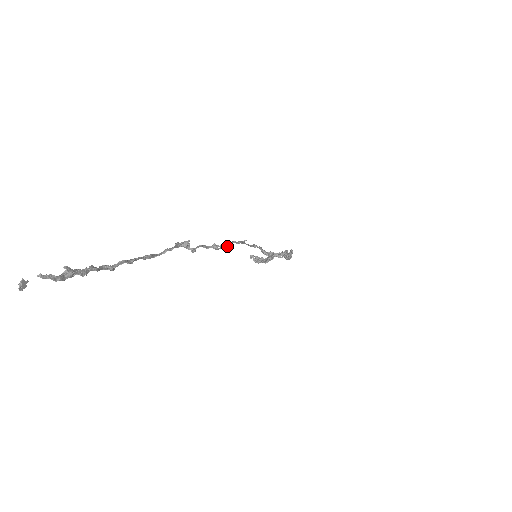
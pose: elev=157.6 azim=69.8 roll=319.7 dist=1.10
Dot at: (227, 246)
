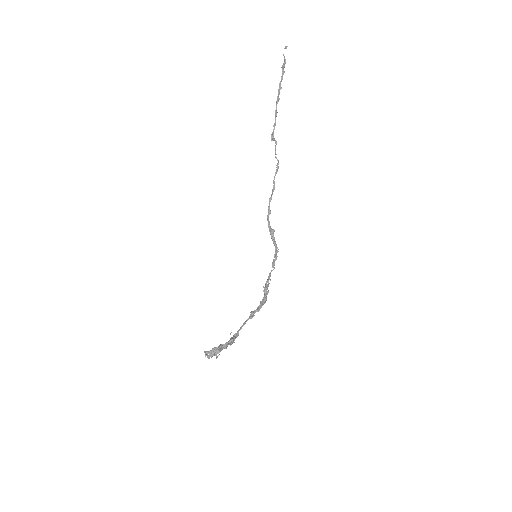
Dot at: (277, 171)
